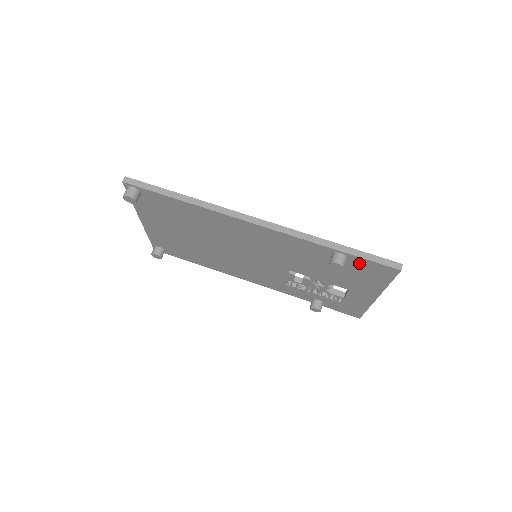
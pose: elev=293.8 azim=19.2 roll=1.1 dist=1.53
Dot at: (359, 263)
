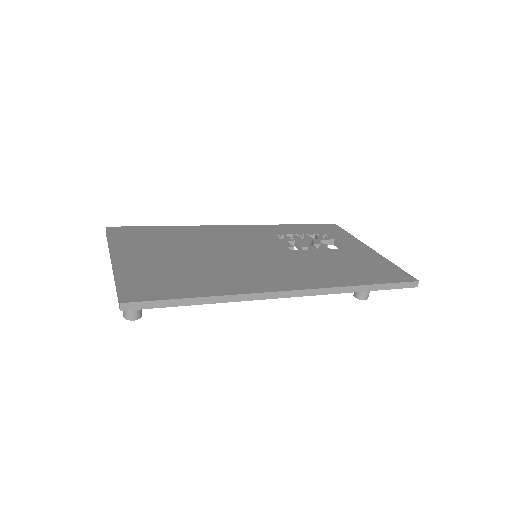
Dot at: occluded
